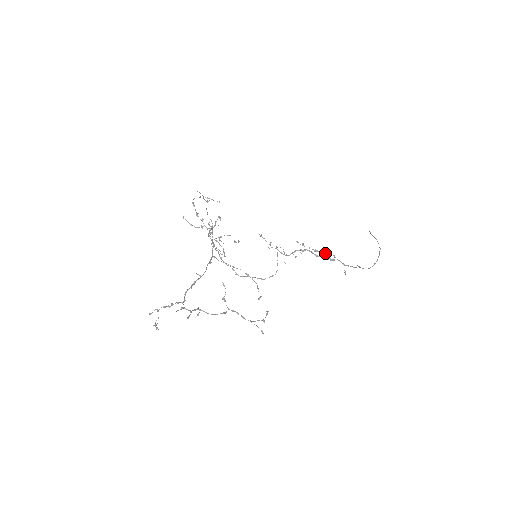
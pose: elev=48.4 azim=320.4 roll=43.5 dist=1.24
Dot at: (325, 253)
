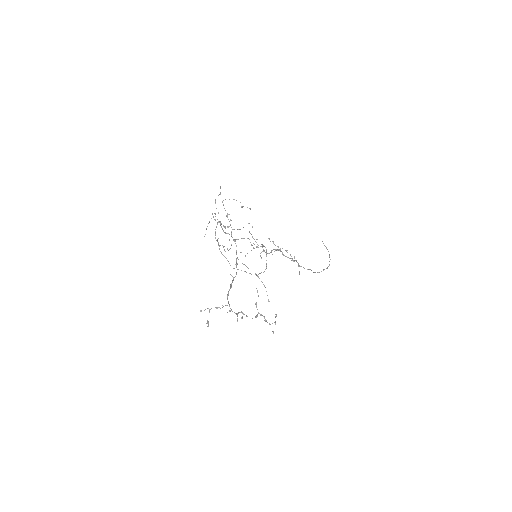
Dot at: occluded
